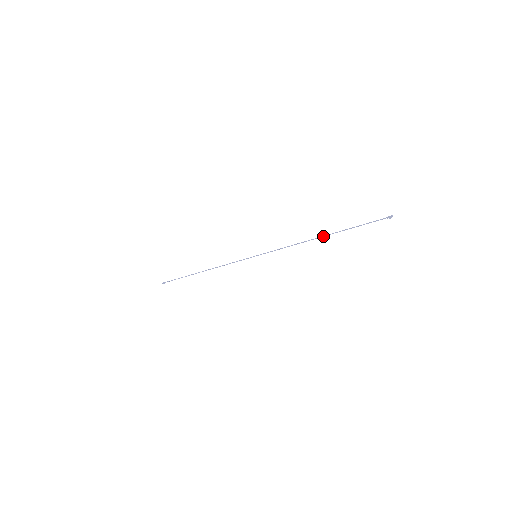
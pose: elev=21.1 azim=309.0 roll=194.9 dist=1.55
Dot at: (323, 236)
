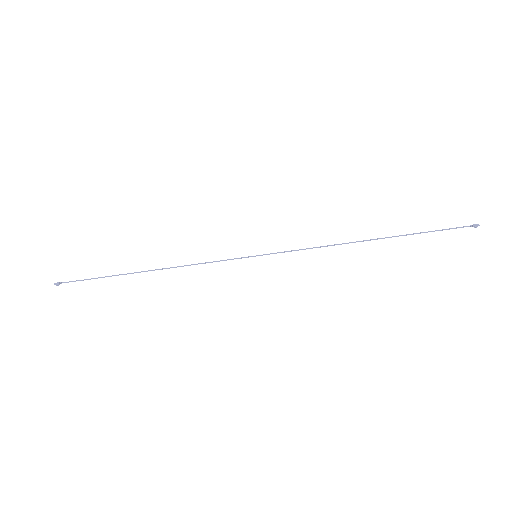
Dot at: (375, 239)
